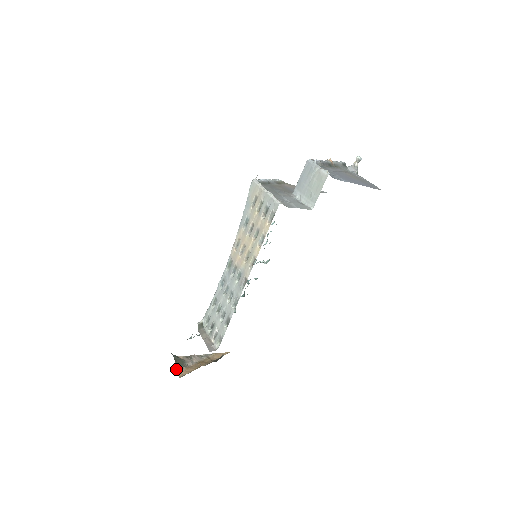
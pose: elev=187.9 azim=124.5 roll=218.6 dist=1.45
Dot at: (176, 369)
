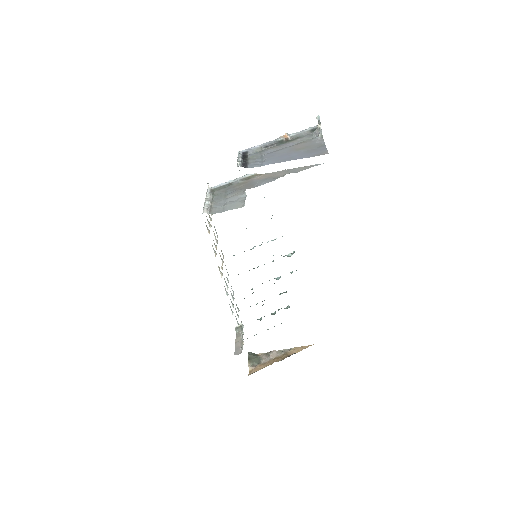
Dot at: occluded
